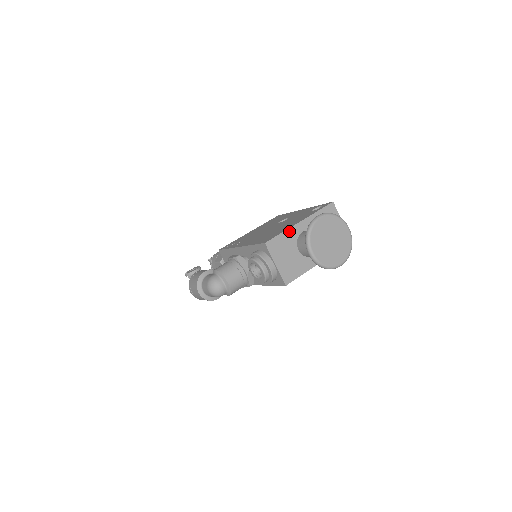
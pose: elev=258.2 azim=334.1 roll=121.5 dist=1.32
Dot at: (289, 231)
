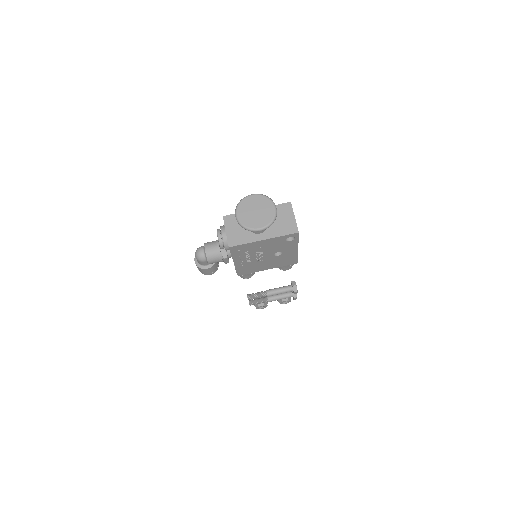
Dot at: occluded
